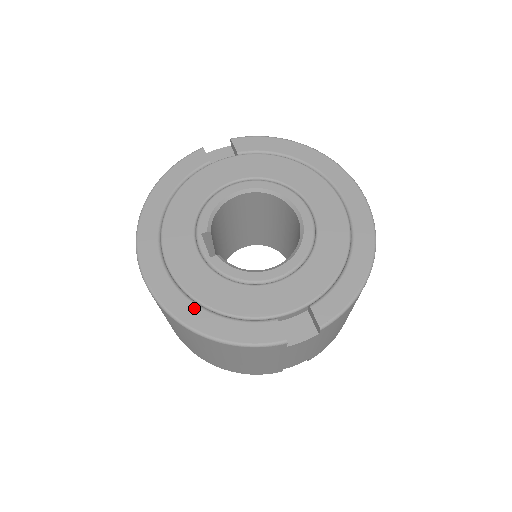
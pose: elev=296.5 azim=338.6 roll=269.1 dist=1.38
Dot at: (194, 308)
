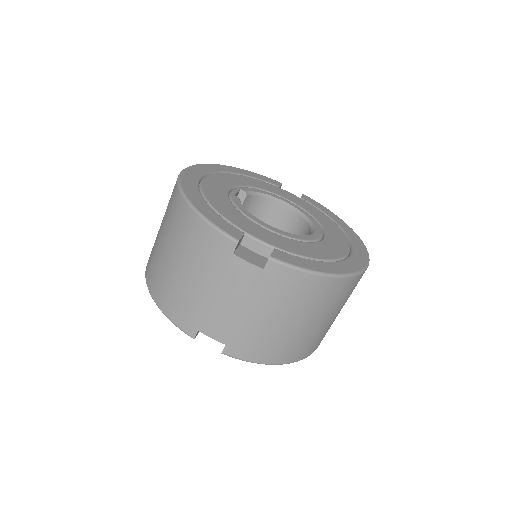
Dot at: (197, 192)
